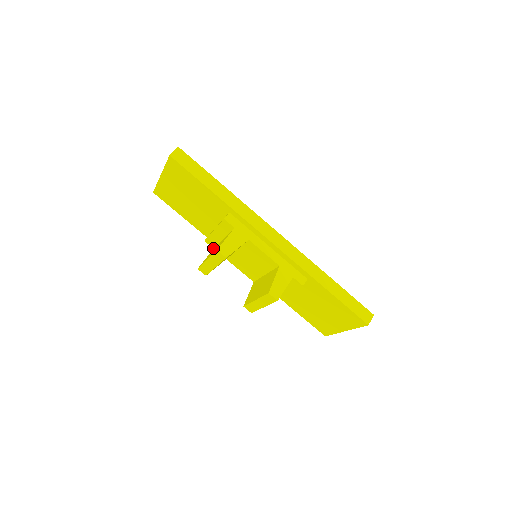
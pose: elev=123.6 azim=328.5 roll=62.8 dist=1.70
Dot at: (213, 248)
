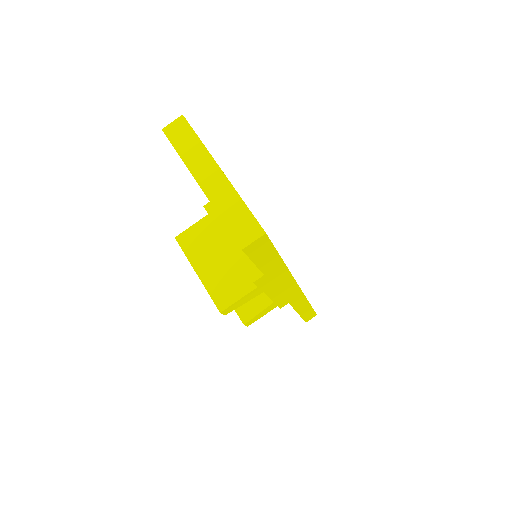
Dot at: occluded
